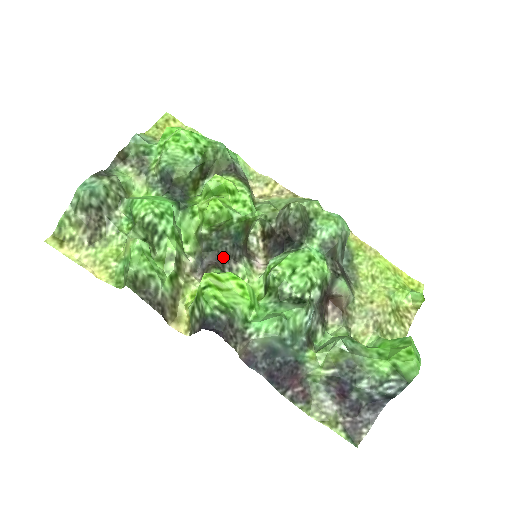
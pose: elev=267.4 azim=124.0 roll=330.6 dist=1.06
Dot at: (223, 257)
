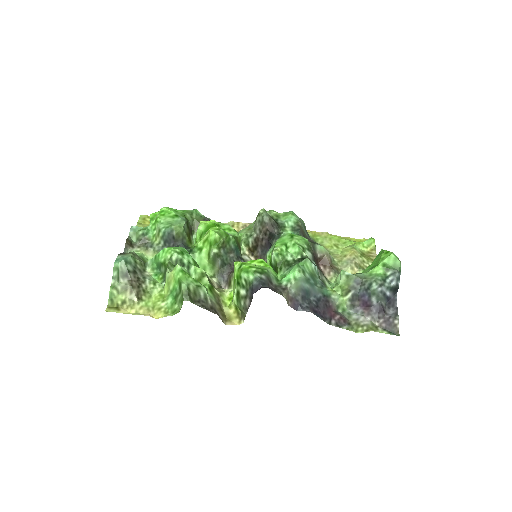
Dot at: occluded
